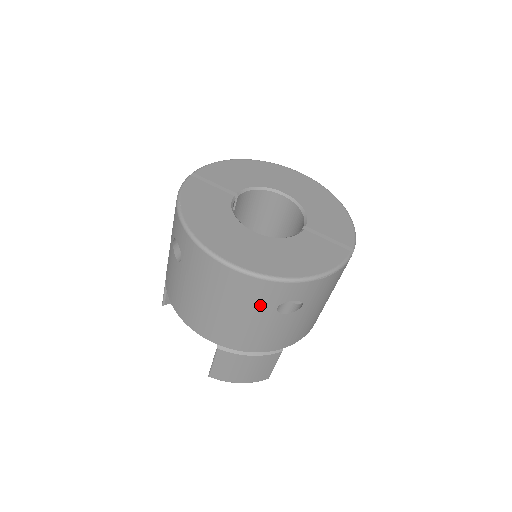
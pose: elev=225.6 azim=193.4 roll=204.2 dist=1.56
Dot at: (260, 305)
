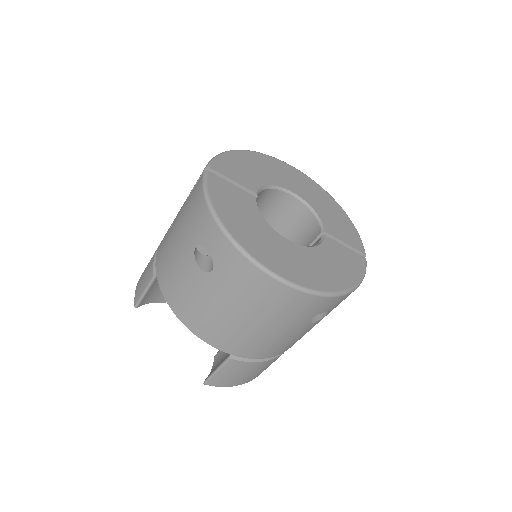
Dot at: (299, 318)
